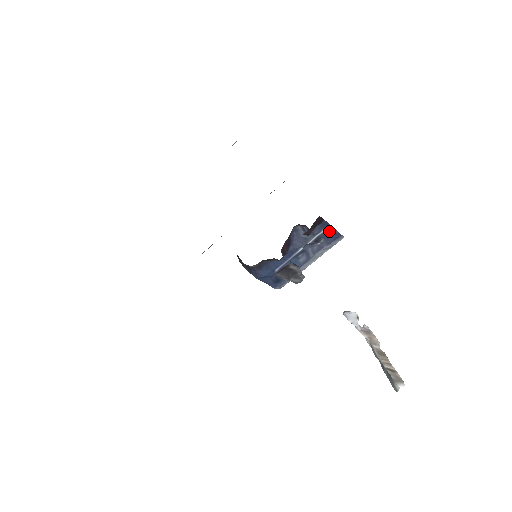
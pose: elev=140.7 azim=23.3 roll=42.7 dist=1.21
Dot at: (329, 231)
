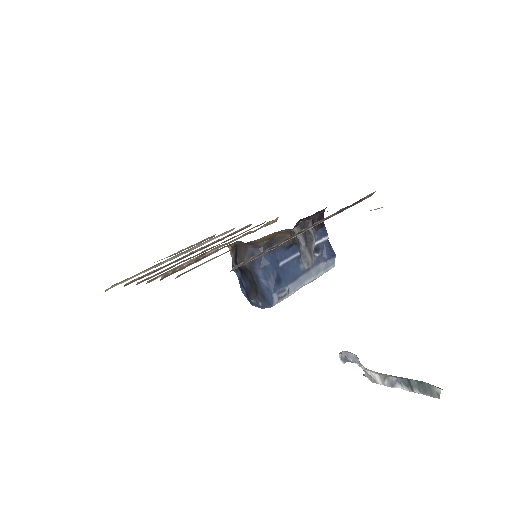
Dot at: (326, 244)
